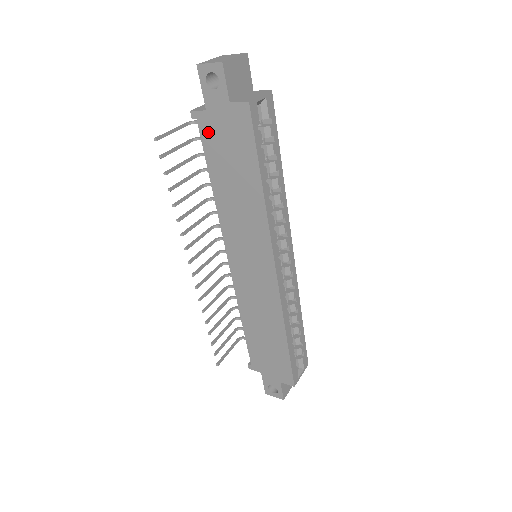
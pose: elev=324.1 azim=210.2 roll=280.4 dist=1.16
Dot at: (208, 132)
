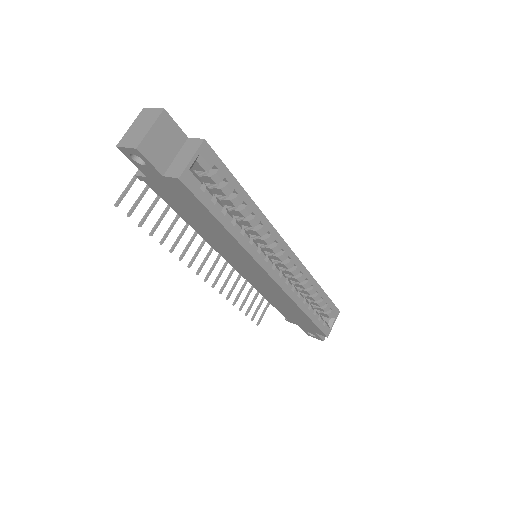
Dot at: (159, 191)
